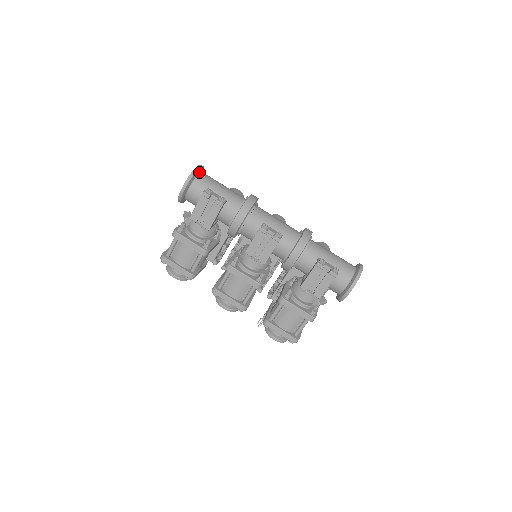
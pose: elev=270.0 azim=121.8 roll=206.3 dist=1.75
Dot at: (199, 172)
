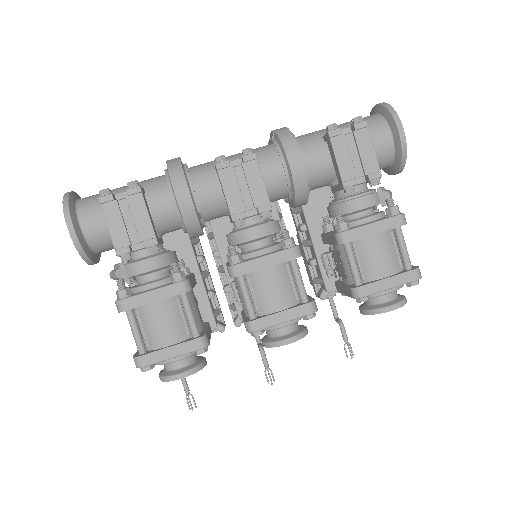
Dot at: (76, 198)
